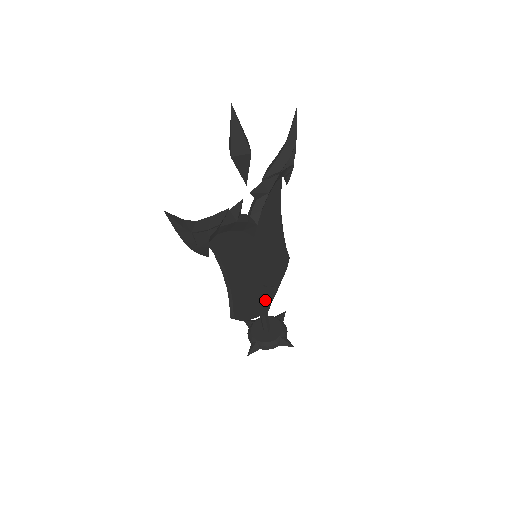
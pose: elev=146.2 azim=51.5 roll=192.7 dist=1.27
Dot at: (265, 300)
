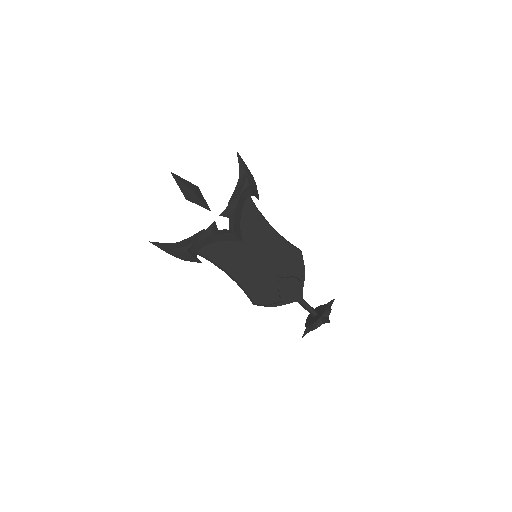
Dot at: (292, 289)
